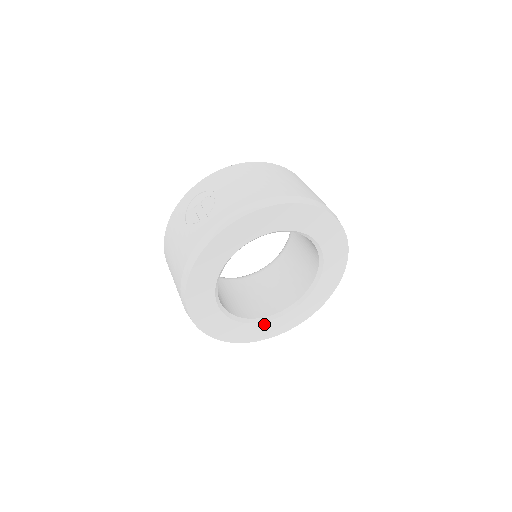
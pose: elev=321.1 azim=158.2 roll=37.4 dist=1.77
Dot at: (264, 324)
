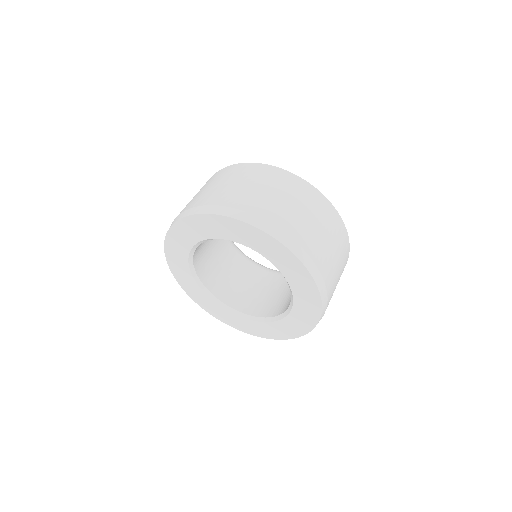
Dot at: (273, 324)
